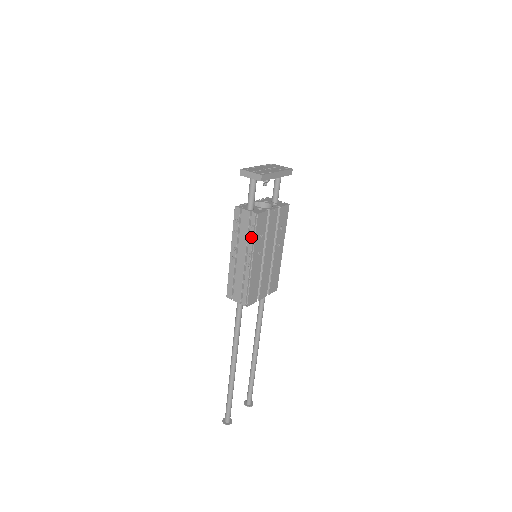
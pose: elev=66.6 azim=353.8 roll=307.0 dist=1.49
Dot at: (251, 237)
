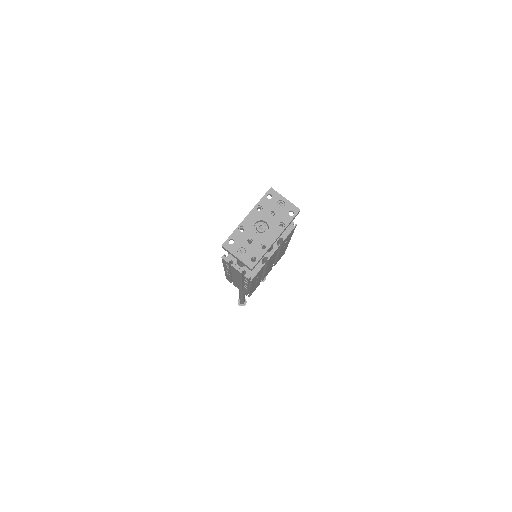
Dot at: occluded
